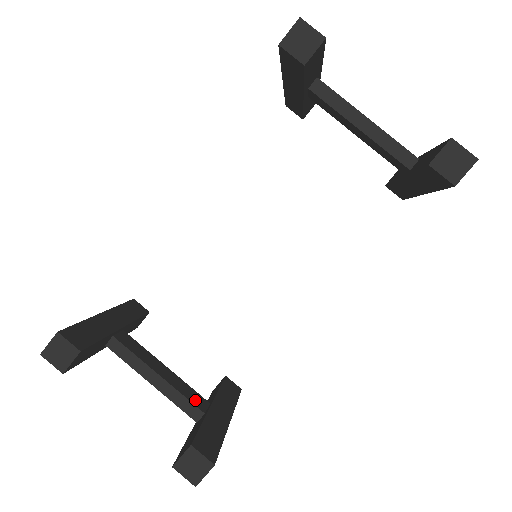
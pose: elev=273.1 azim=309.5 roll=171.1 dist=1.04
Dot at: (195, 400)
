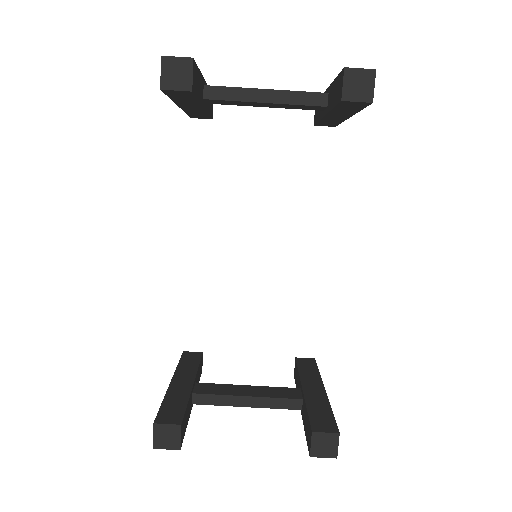
Dot at: (288, 395)
